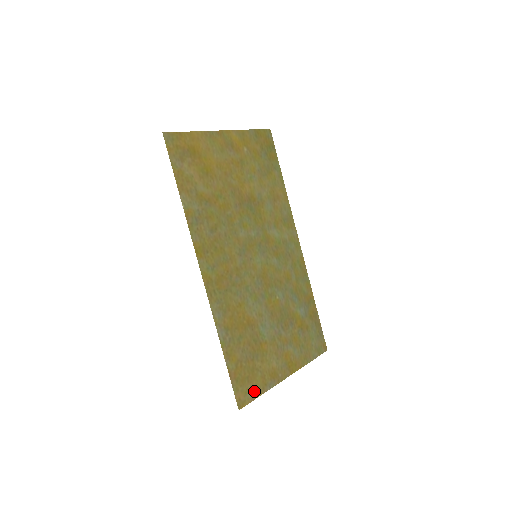
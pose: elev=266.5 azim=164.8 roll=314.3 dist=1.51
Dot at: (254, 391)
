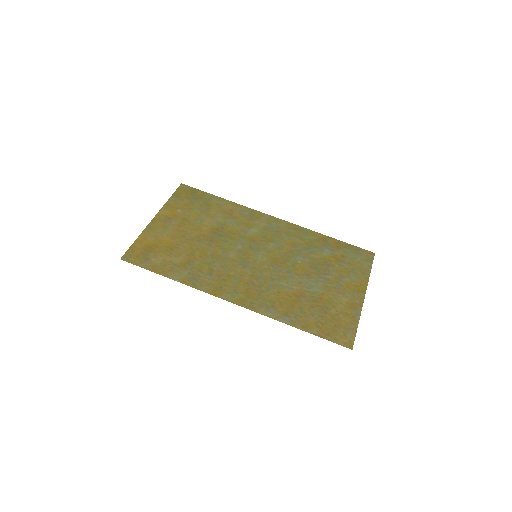
Dot at: (350, 329)
